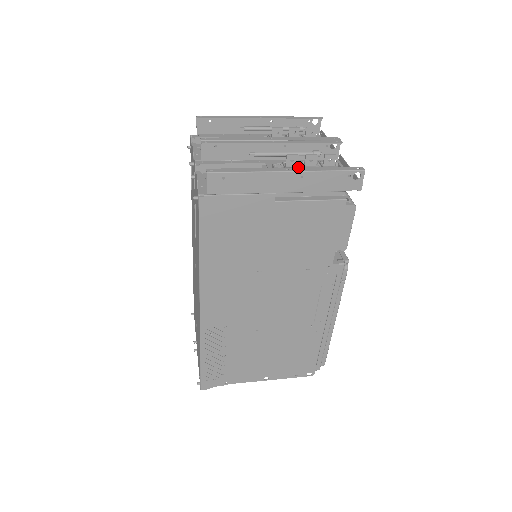
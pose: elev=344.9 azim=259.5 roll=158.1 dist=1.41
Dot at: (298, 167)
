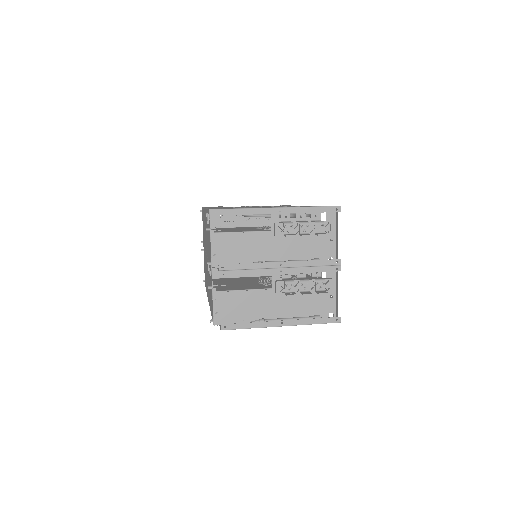
Dot at: (296, 290)
